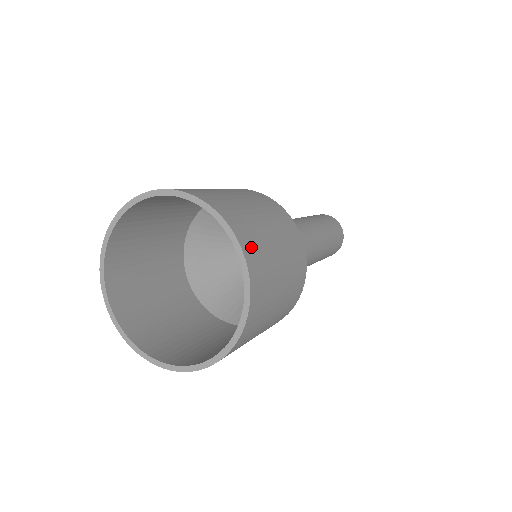
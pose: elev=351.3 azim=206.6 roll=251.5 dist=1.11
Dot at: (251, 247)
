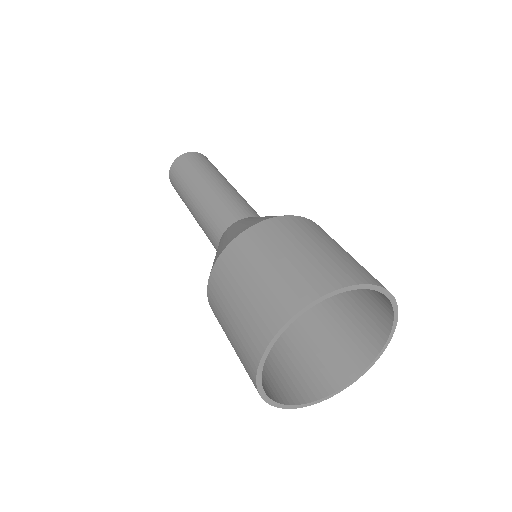
Dot at: (339, 276)
